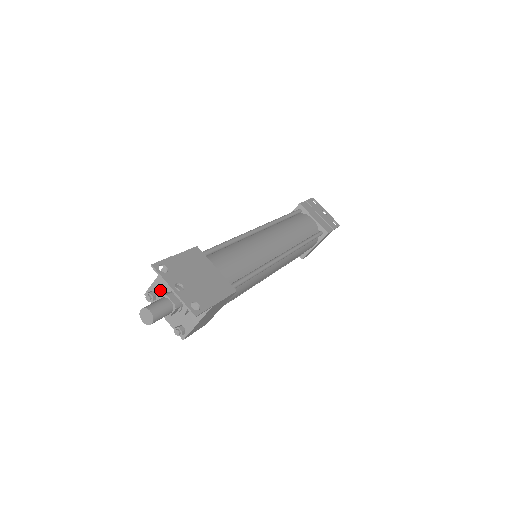
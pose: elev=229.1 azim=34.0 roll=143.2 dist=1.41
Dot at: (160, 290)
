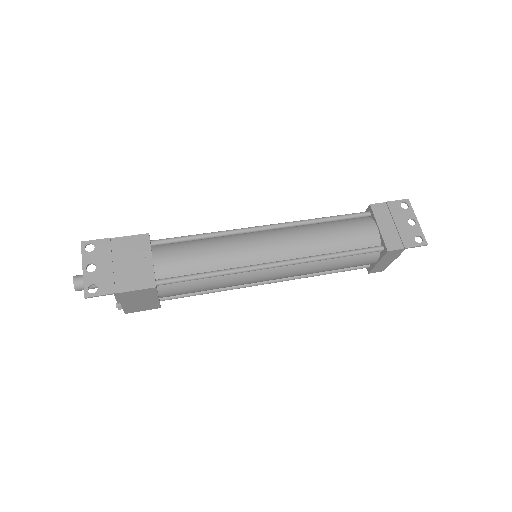
Dot at: occluded
